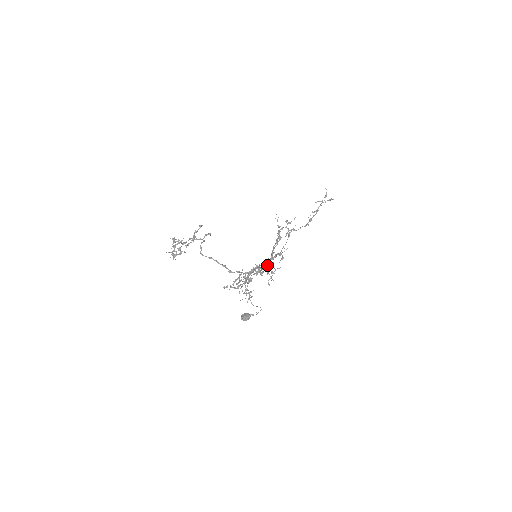
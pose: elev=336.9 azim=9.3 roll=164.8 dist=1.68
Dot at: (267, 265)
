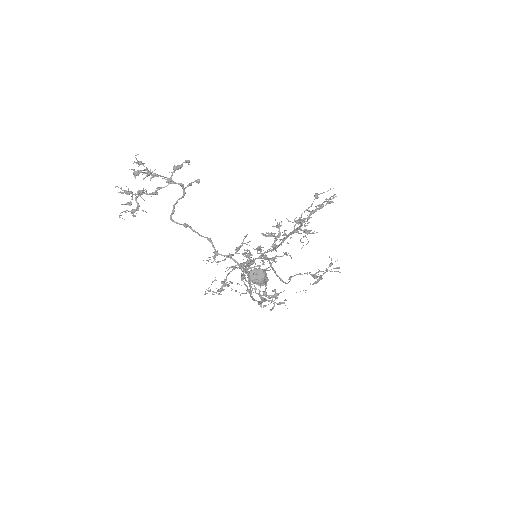
Dot at: occluded
